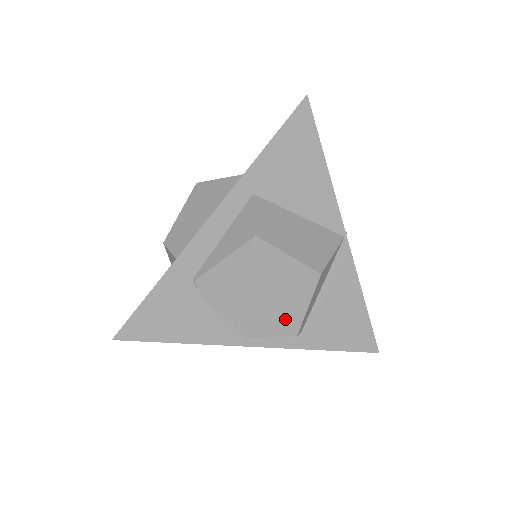
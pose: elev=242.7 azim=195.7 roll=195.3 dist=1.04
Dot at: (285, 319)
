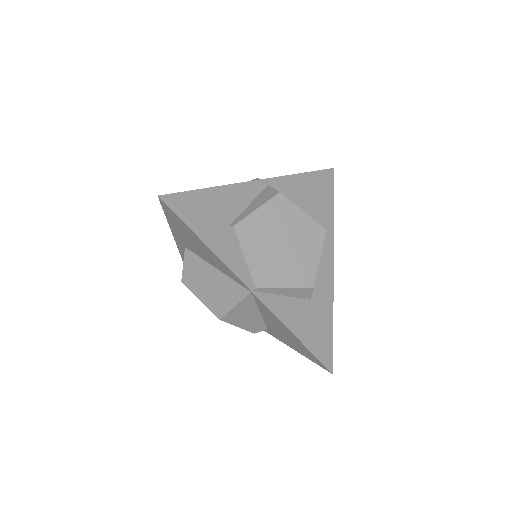
Dot at: occluded
